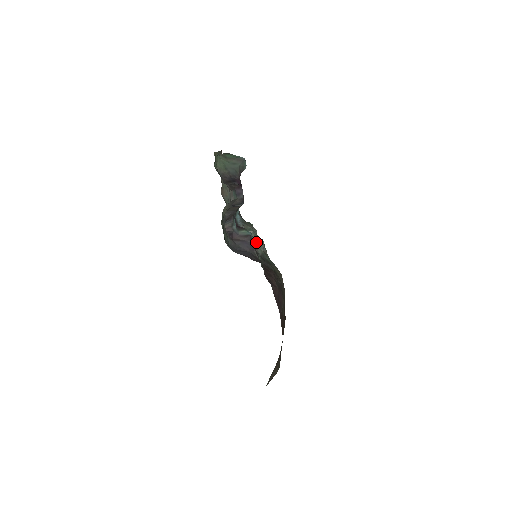
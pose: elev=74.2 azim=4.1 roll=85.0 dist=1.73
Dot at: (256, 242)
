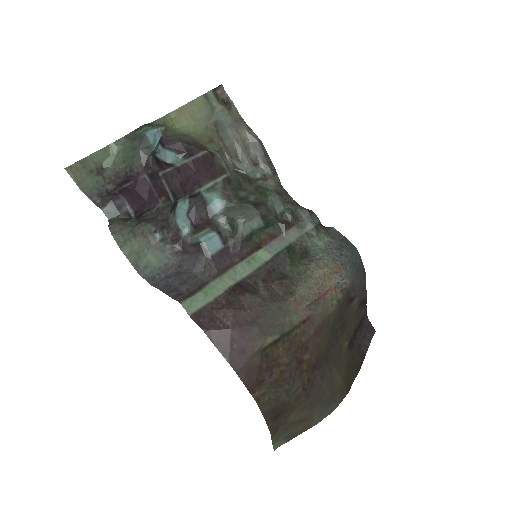
Dot at: (292, 218)
